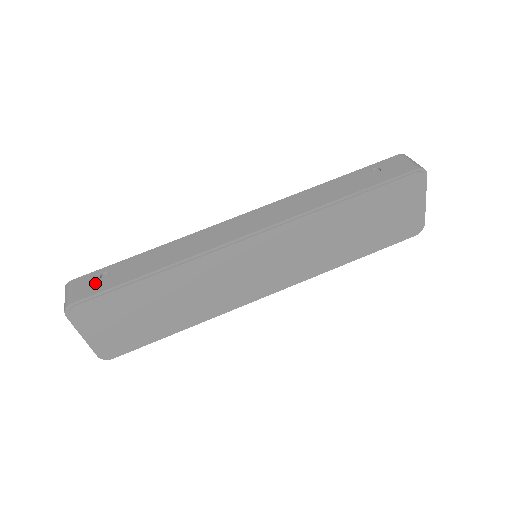
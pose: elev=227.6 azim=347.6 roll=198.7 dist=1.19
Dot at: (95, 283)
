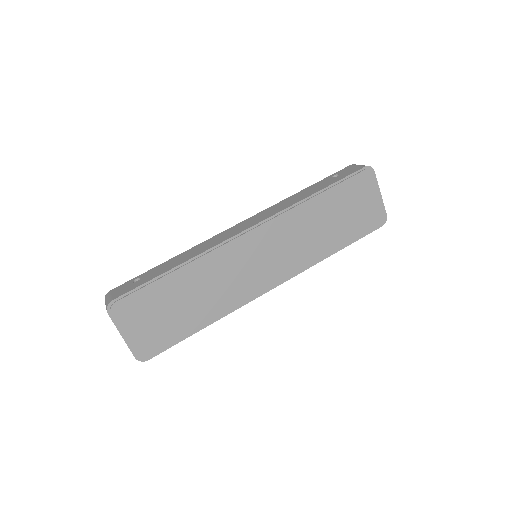
Dot at: (129, 286)
